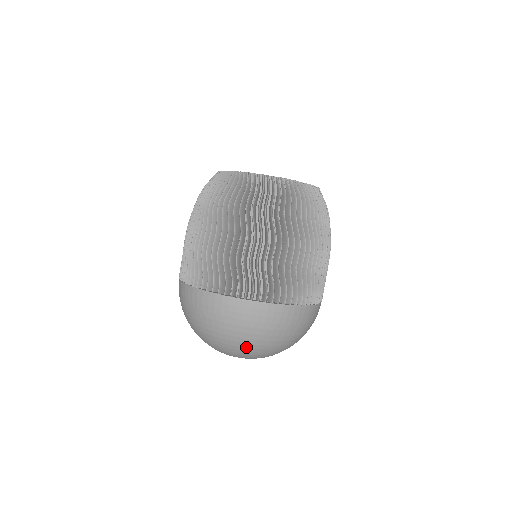
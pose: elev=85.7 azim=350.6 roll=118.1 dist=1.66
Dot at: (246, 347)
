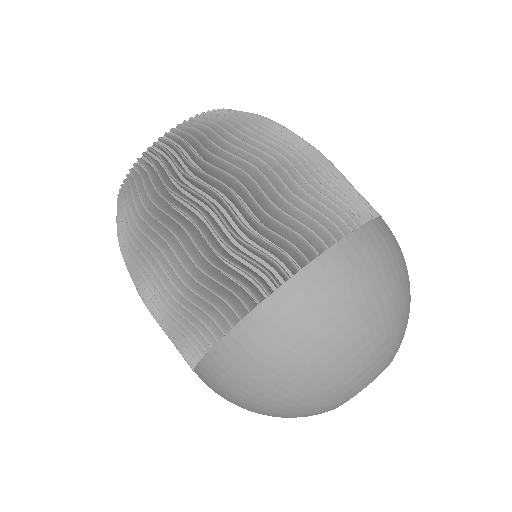
Dot at: (403, 310)
